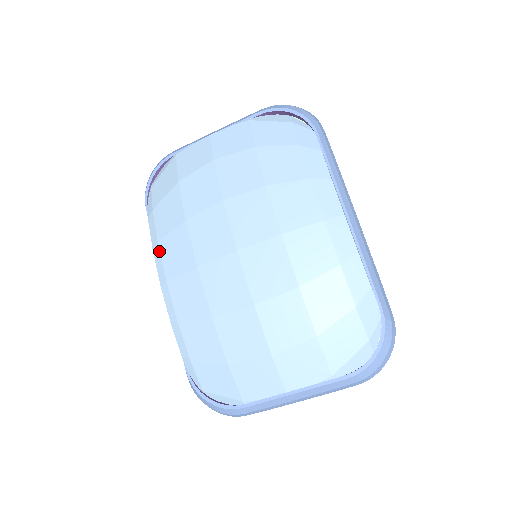
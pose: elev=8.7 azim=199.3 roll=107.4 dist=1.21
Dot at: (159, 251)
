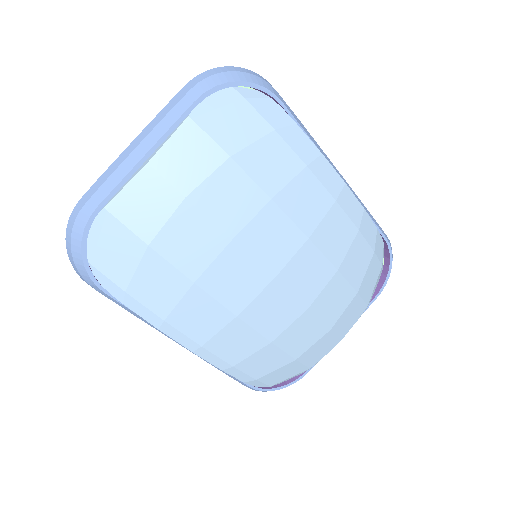
Dot at: (172, 327)
